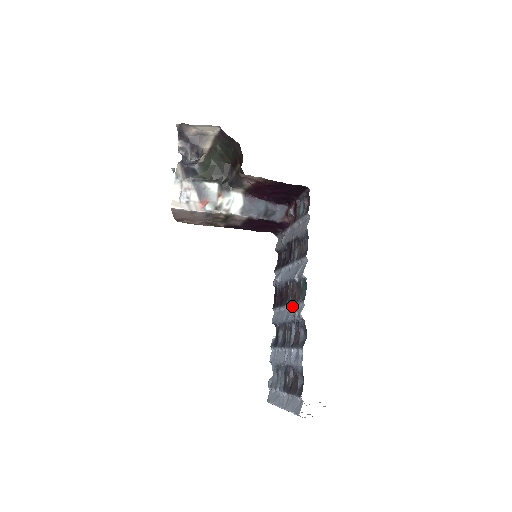
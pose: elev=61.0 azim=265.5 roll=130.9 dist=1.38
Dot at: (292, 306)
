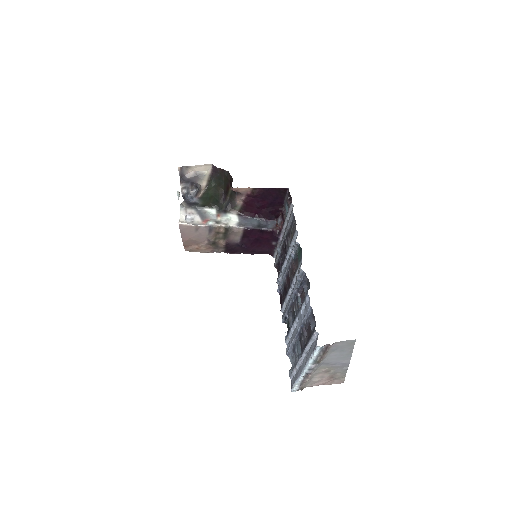
Dot at: (294, 280)
